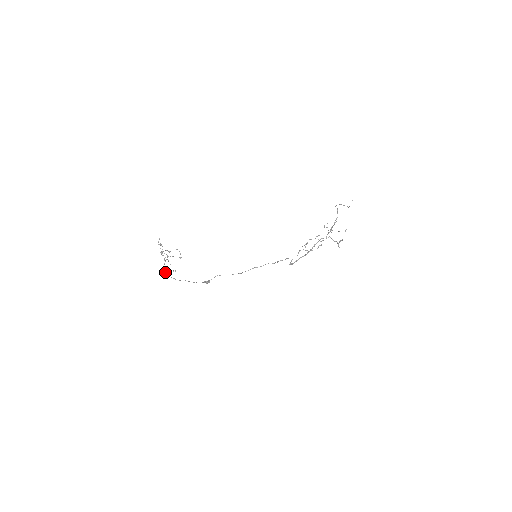
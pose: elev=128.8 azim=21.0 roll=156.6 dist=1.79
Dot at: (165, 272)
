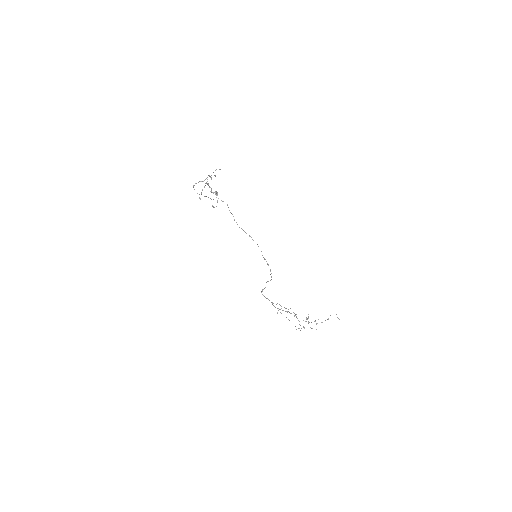
Dot at: (194, 185)
